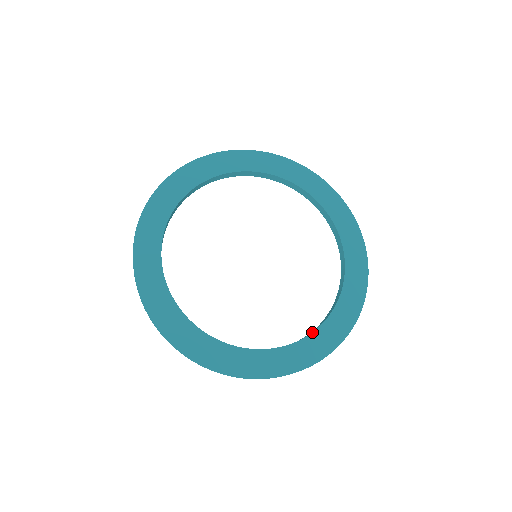
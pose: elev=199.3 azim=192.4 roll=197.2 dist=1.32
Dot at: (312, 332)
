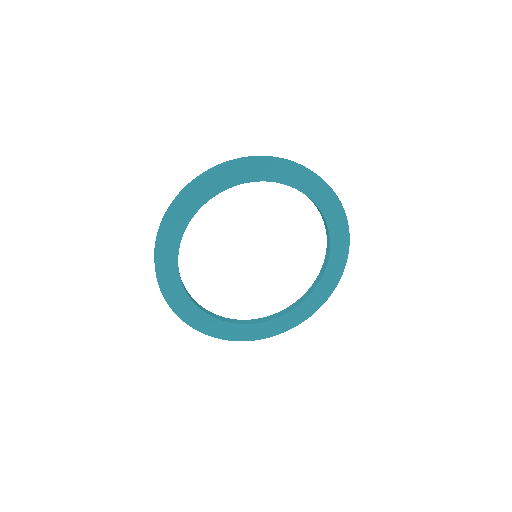
Dot at: (239, 324)
